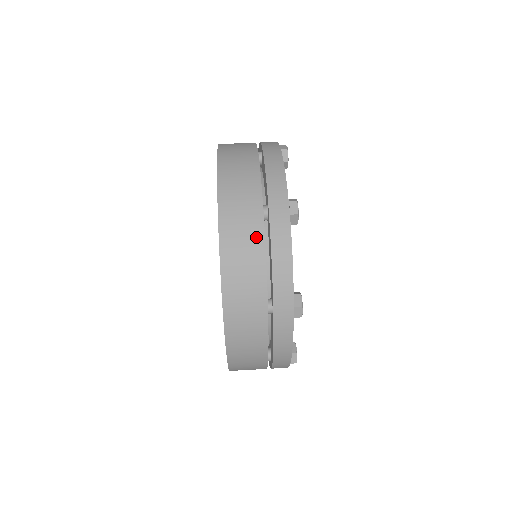
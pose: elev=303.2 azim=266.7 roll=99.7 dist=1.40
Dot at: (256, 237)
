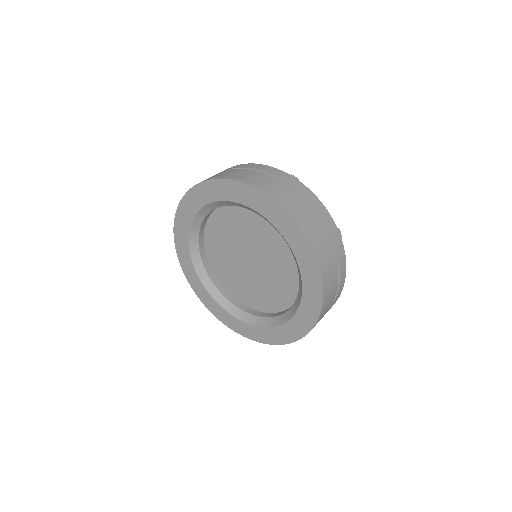
Dot at: (234, 171)
